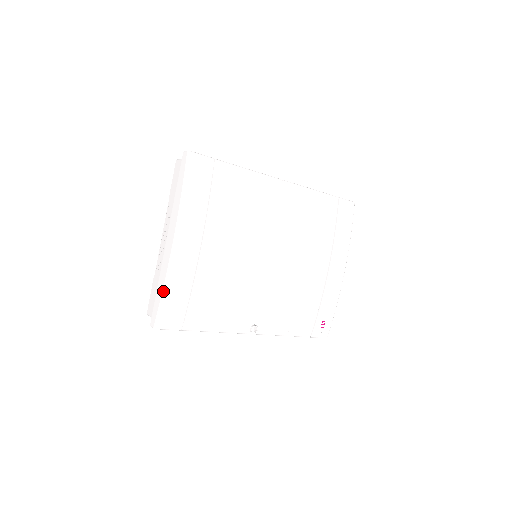
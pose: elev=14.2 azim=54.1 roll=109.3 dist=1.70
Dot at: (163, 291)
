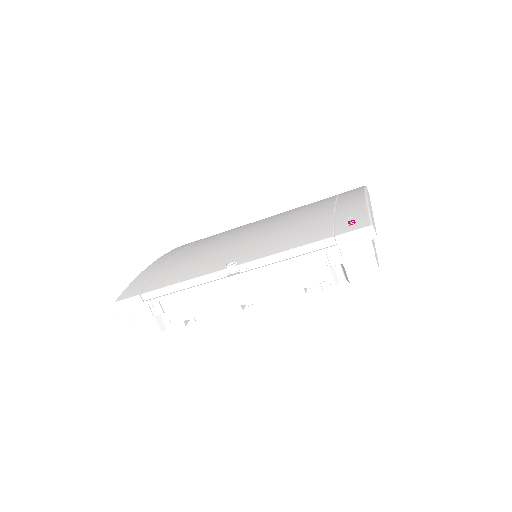
Dot at: (131, 283)
